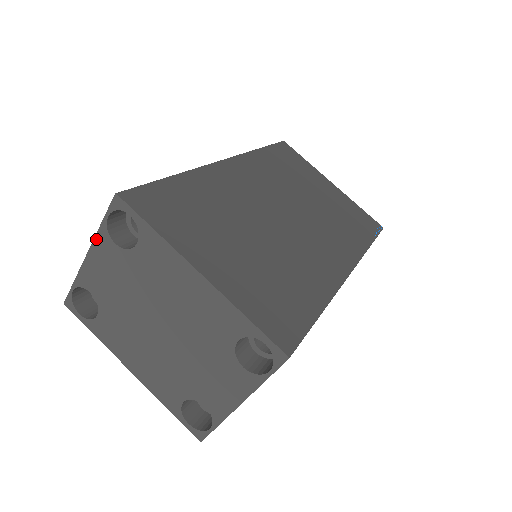
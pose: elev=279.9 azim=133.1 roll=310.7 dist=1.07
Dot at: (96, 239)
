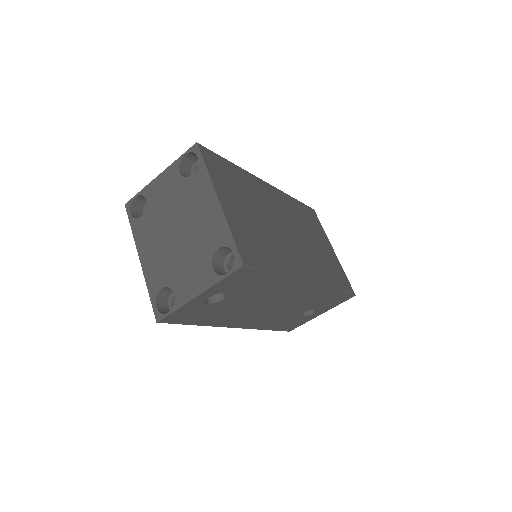
Dot at: (170, 167)
